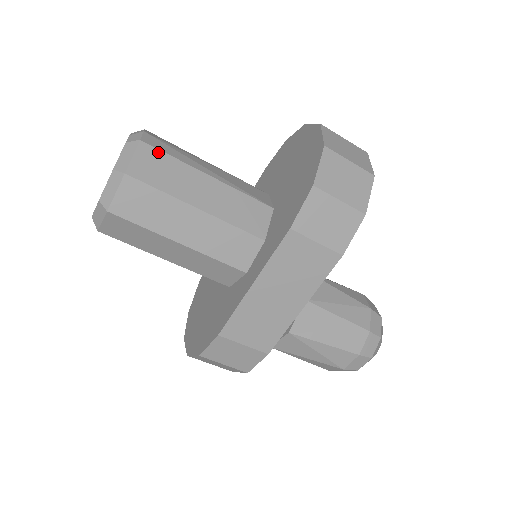
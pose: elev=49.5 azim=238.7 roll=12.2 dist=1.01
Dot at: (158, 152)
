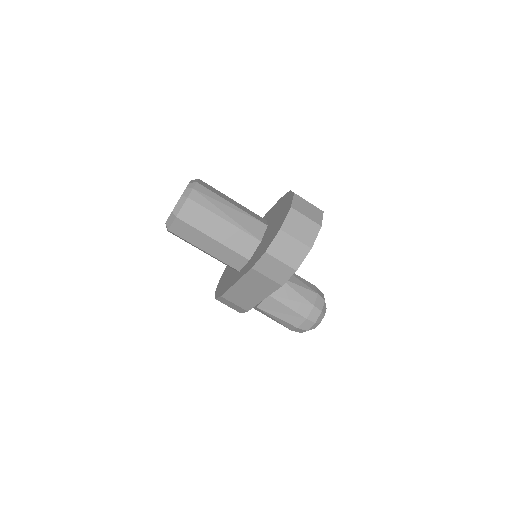
Dot at: (197, 205)
